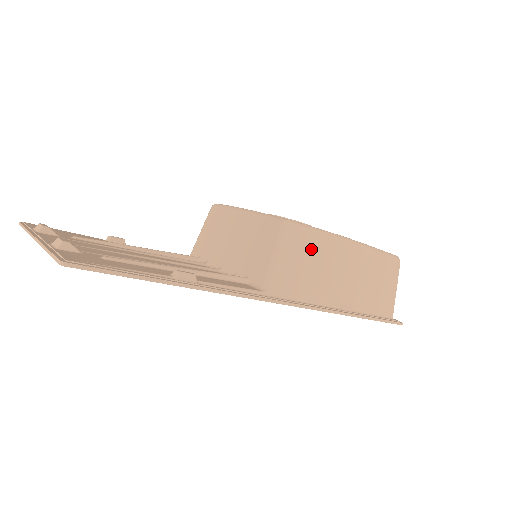
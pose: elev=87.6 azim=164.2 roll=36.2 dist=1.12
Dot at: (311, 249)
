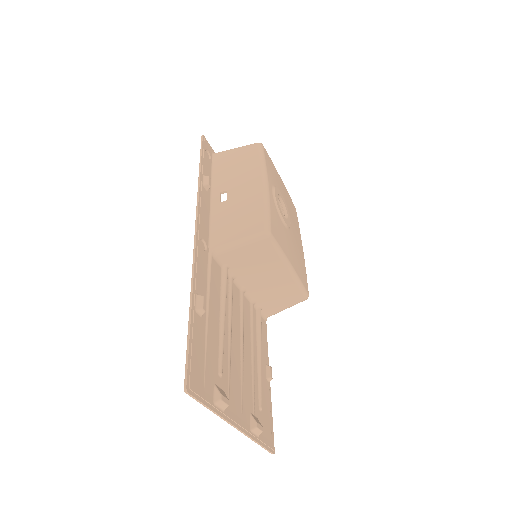
Dot at: occluded
